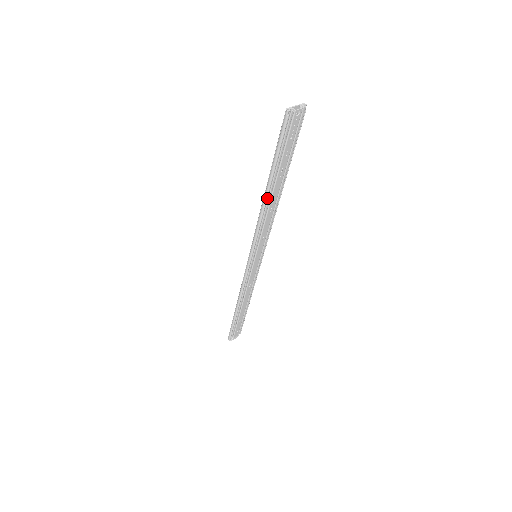
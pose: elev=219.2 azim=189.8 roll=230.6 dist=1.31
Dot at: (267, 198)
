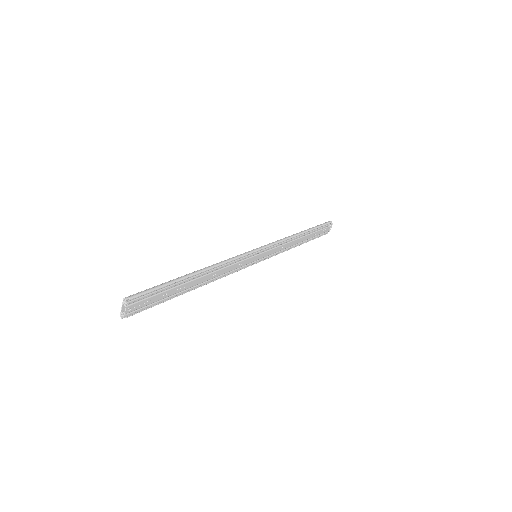
Dot at: (200, 284)
